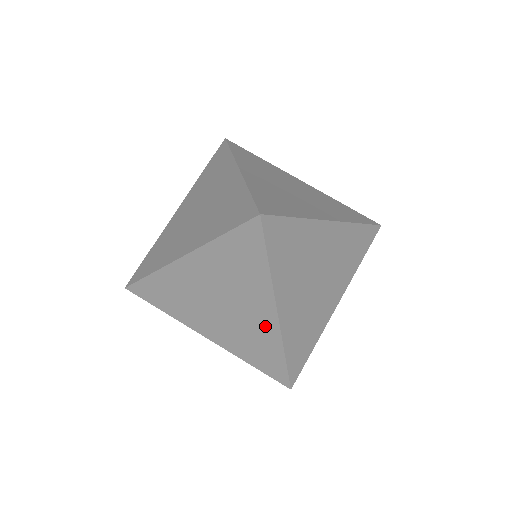
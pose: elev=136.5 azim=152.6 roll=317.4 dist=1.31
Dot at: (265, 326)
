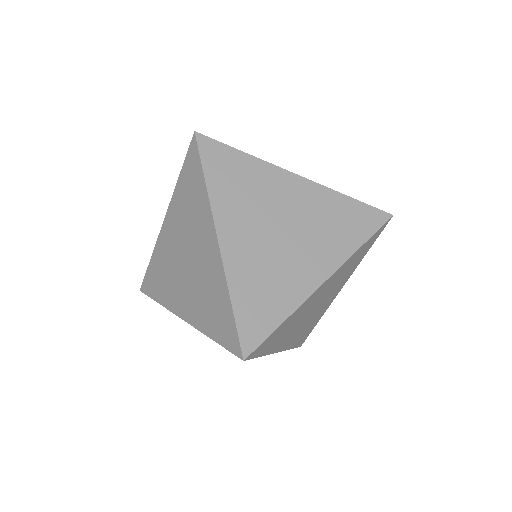
Dot at: (213, 265)
